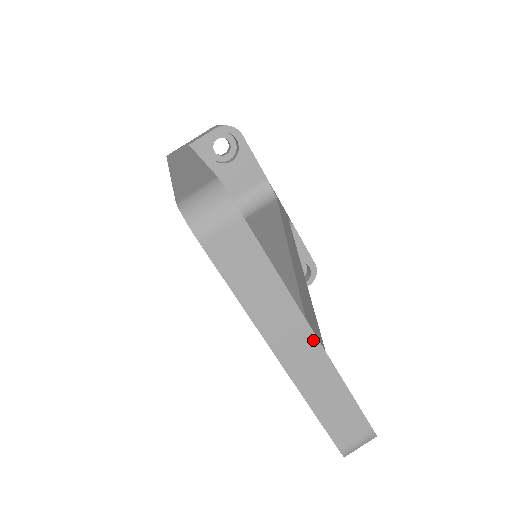
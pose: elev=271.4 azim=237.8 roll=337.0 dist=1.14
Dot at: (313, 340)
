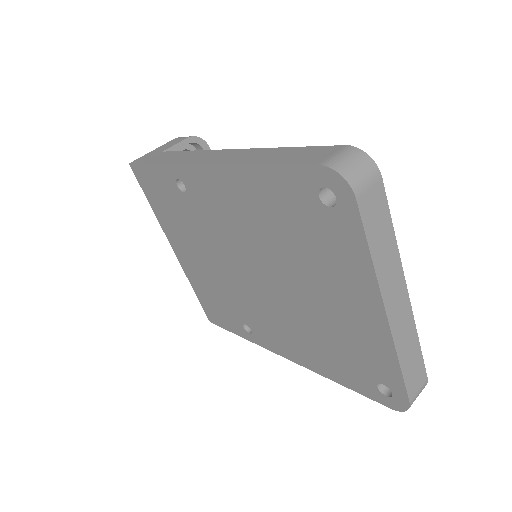
Dot at: (406, 295)
